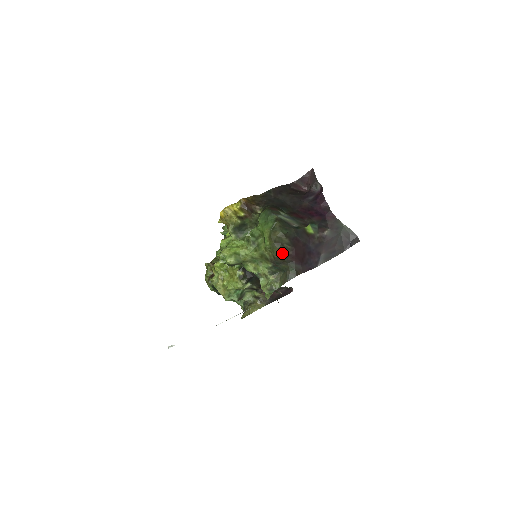
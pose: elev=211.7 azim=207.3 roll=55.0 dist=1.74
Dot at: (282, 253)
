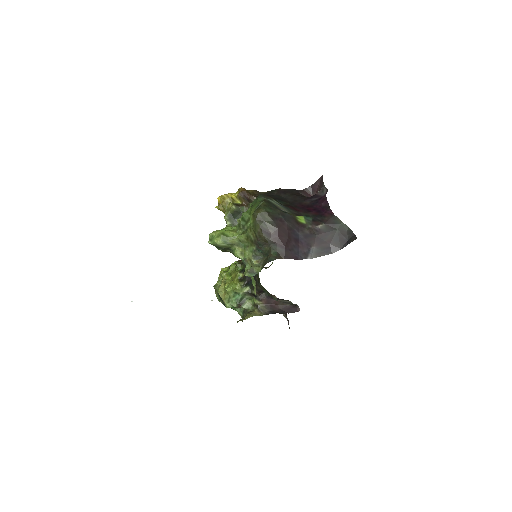
Dot at: (264, 231)
